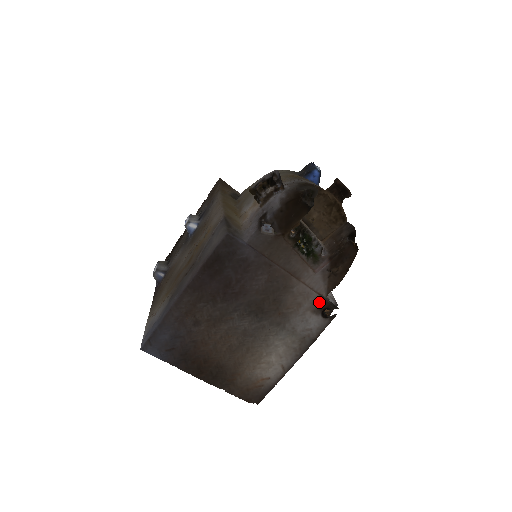
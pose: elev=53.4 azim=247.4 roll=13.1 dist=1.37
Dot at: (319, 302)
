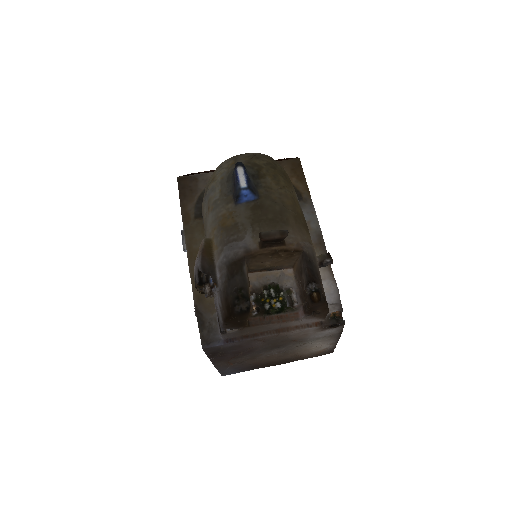
Dot at: (320, 328)
